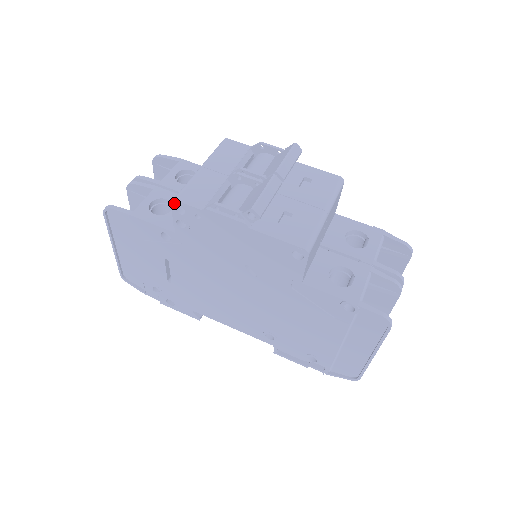
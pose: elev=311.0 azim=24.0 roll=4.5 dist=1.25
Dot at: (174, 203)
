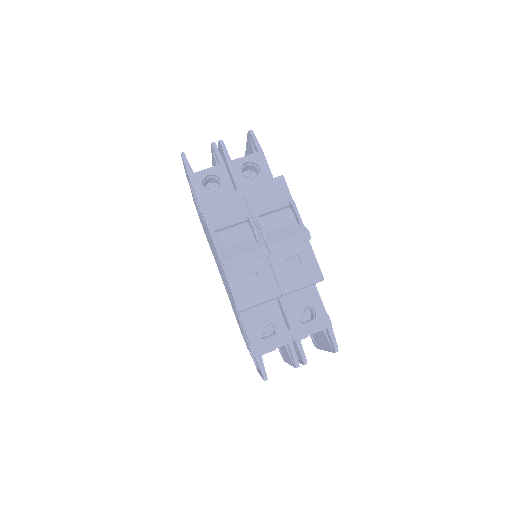
Dot at: (199, 206)
